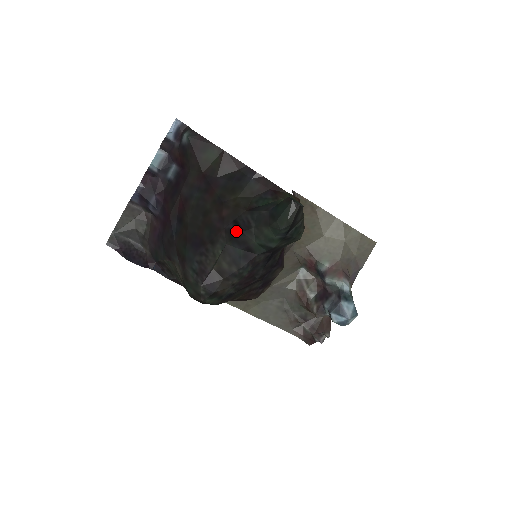
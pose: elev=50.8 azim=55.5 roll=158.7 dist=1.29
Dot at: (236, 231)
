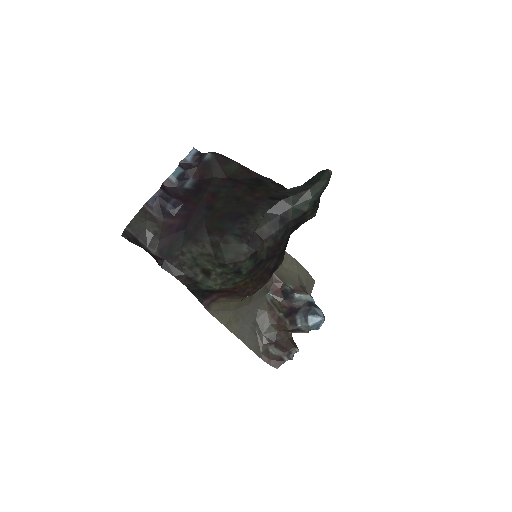
Dot at: (276, 200)
